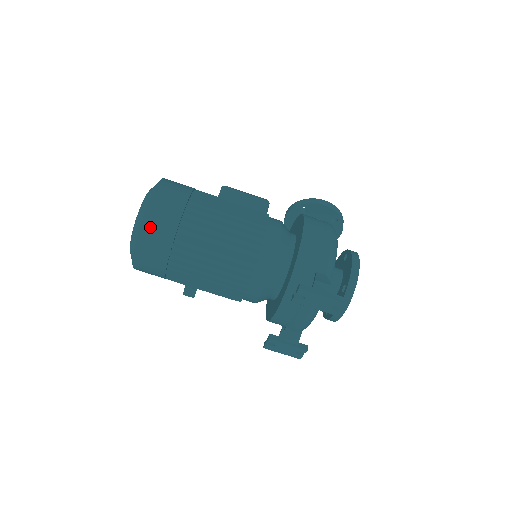
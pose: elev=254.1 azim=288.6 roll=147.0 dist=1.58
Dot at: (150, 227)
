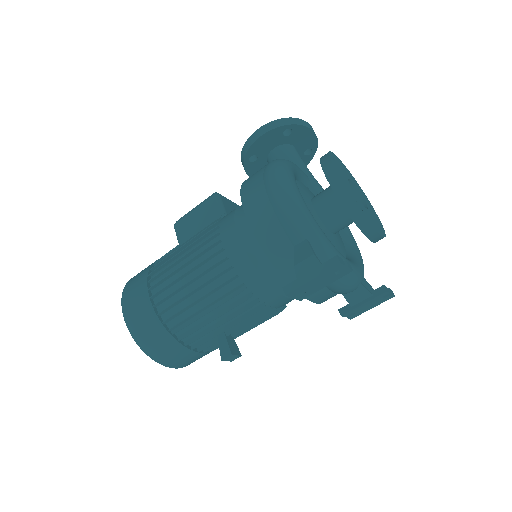
Dot at: (149, 346)
